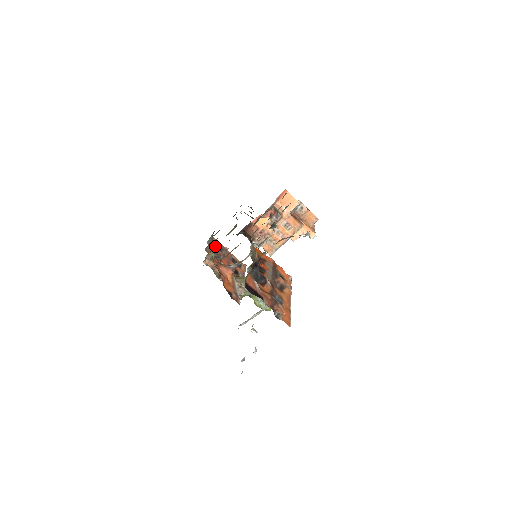
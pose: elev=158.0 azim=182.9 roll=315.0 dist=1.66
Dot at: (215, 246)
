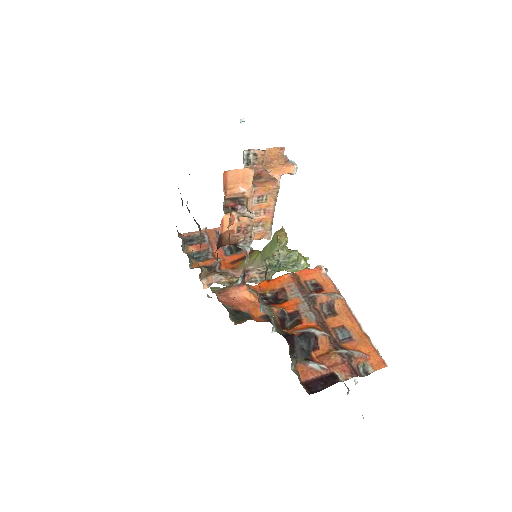
Dot at: (192, 242)
